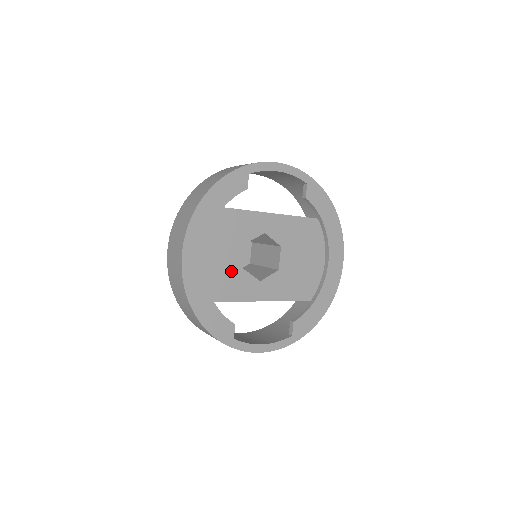
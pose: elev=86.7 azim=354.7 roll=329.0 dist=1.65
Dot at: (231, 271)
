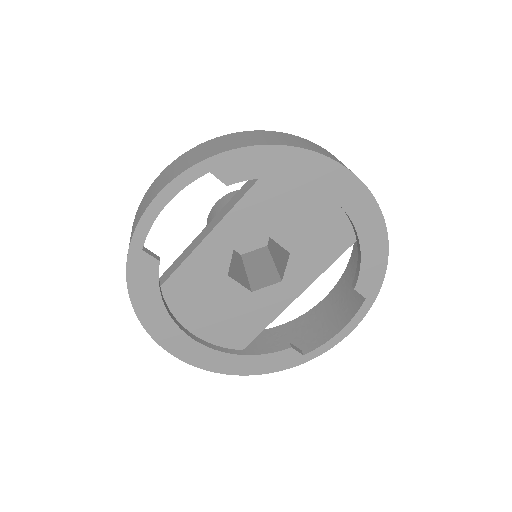
Dot at: (243, 305)
